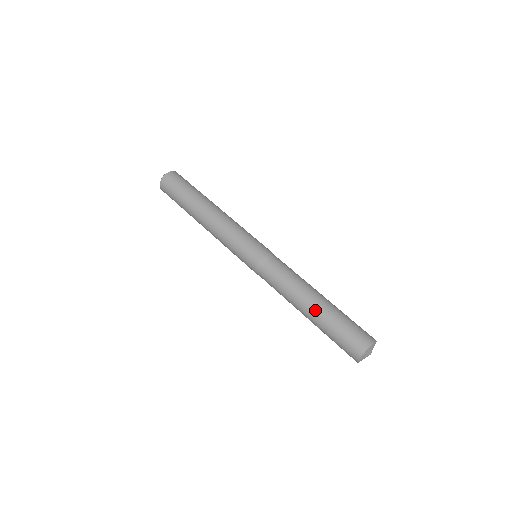
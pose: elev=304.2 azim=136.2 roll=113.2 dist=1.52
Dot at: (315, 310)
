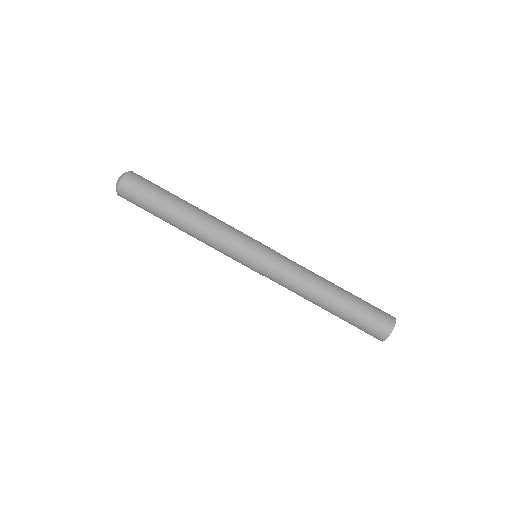
Dot at: occluded
